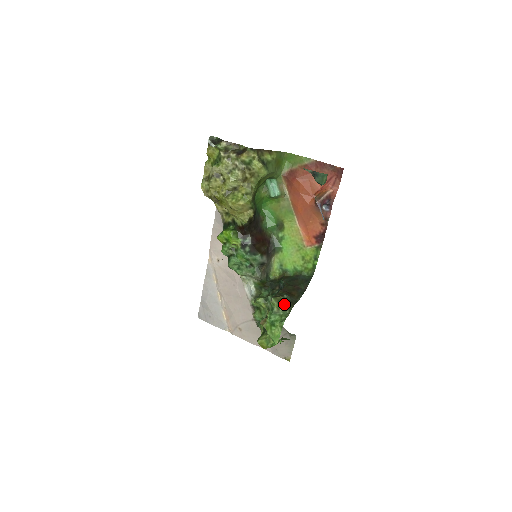
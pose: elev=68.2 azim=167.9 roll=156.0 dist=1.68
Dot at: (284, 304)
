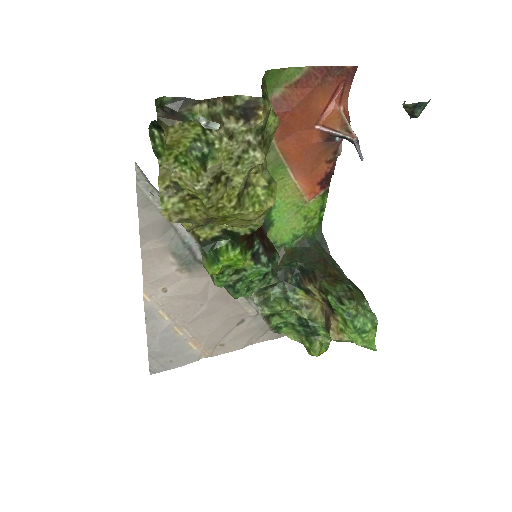
Dot at: (357, 298)
